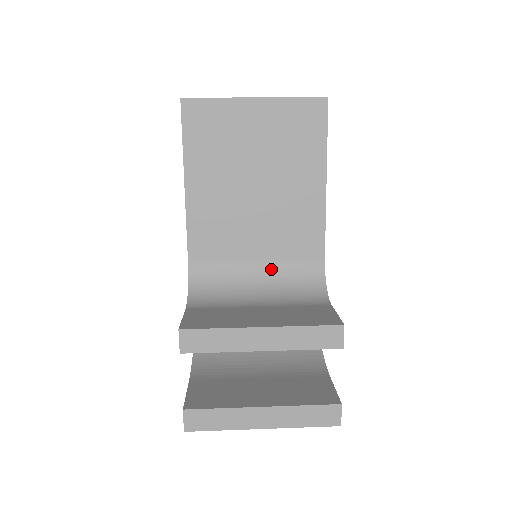
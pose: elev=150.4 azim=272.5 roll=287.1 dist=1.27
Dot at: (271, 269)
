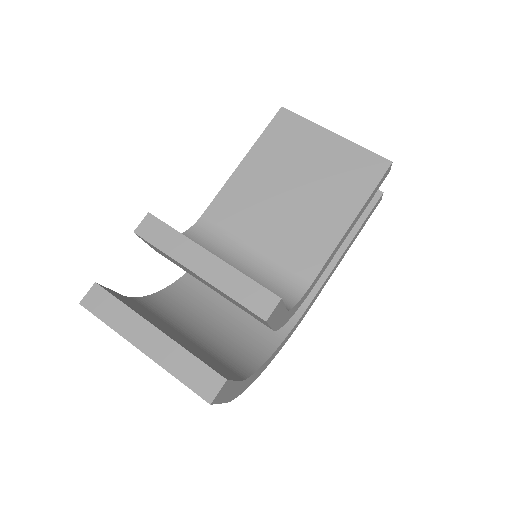
Dot at: (259, 264)
